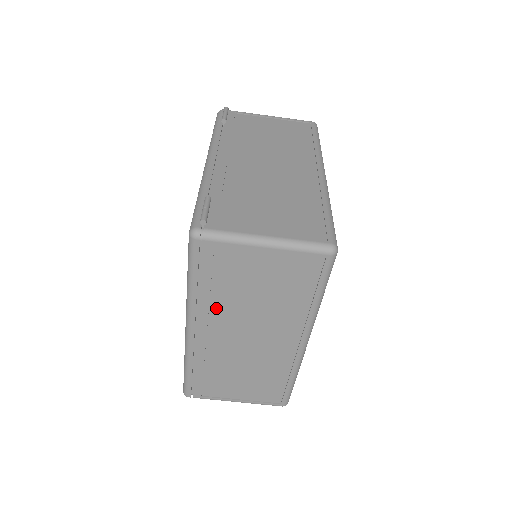
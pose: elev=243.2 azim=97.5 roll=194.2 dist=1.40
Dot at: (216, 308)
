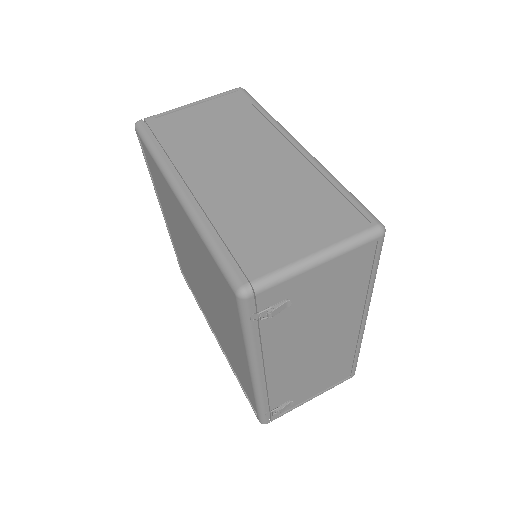
Dot at: (189, 157)
